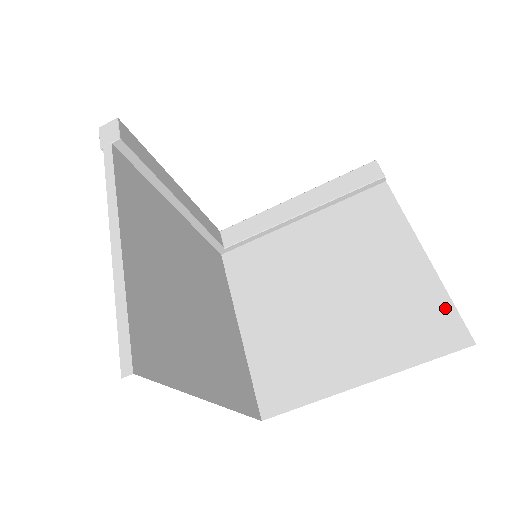
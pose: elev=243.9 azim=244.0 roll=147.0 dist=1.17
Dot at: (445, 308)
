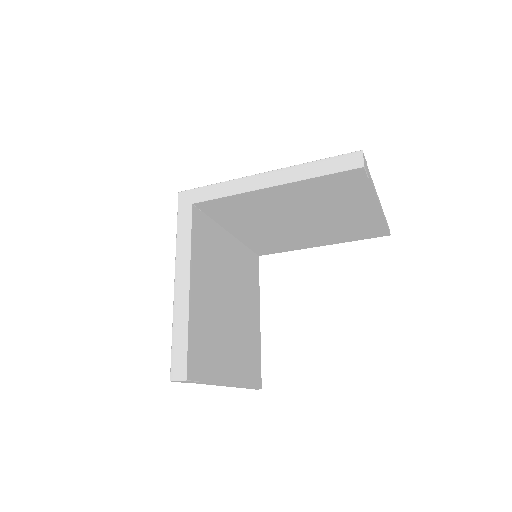
Dot at: (381, 227)
